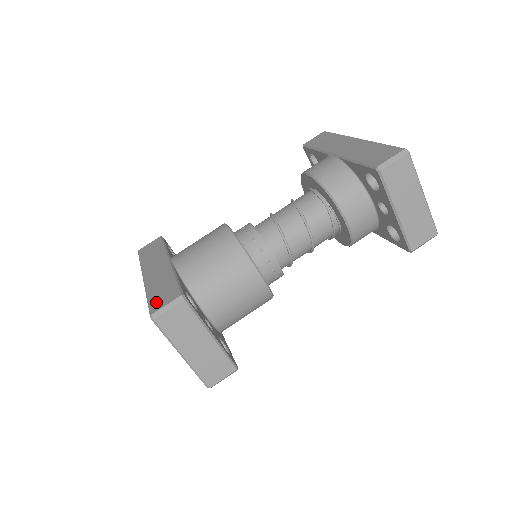
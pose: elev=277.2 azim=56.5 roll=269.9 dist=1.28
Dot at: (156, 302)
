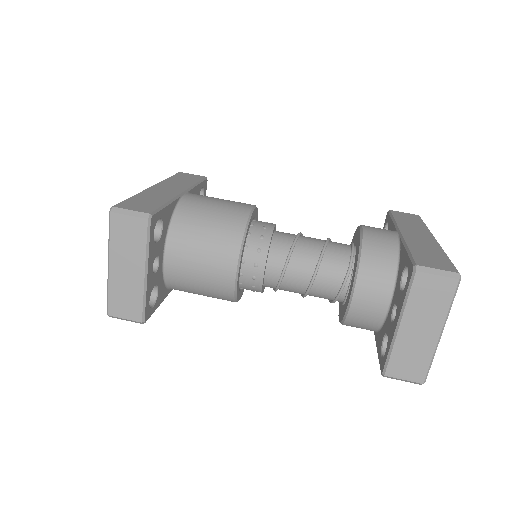
Dot at: (130, 203)
